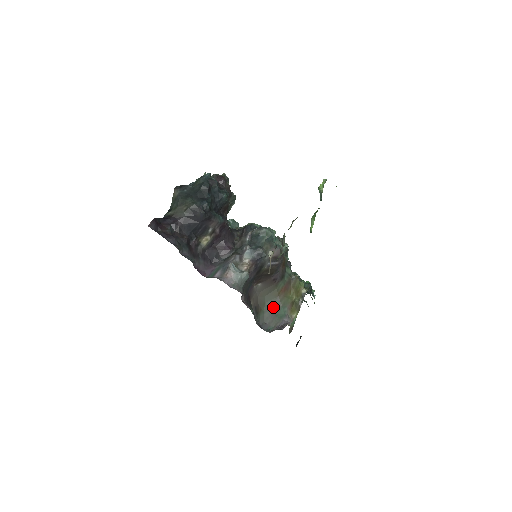
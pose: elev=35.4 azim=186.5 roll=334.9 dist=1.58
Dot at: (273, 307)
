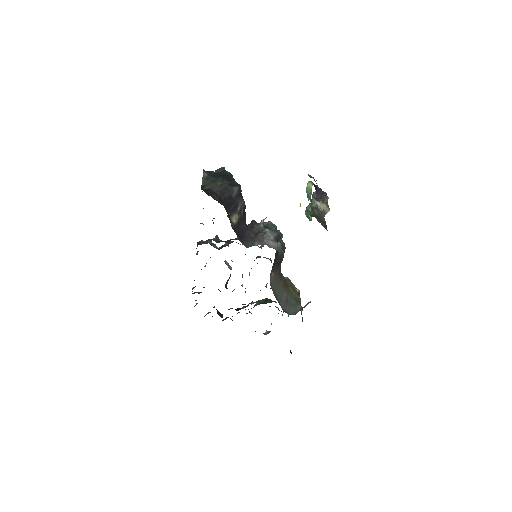
Dot at: (284, 298)
